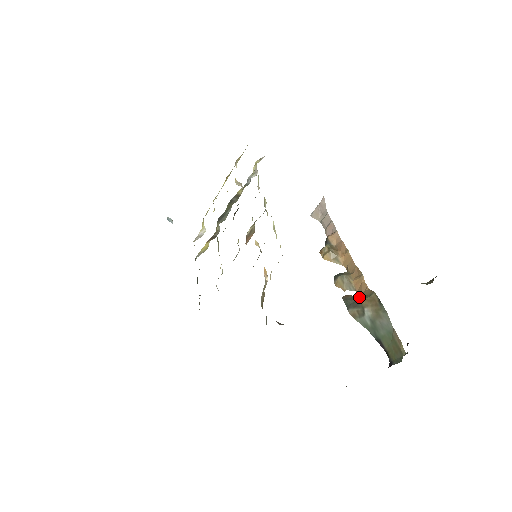
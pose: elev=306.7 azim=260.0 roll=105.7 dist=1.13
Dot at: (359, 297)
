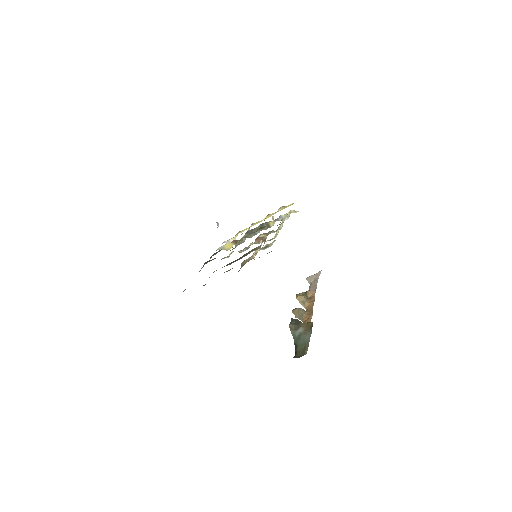
Dot at: occluded
